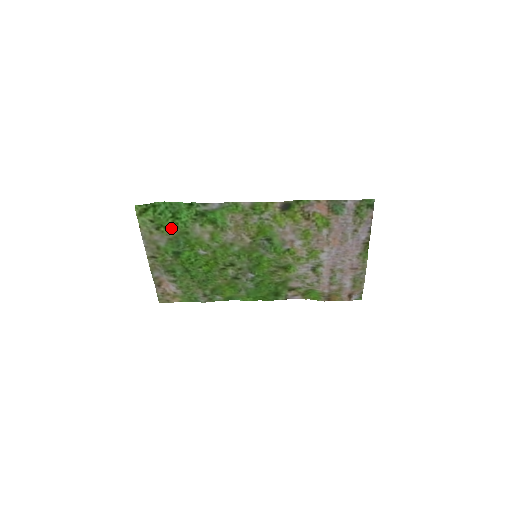
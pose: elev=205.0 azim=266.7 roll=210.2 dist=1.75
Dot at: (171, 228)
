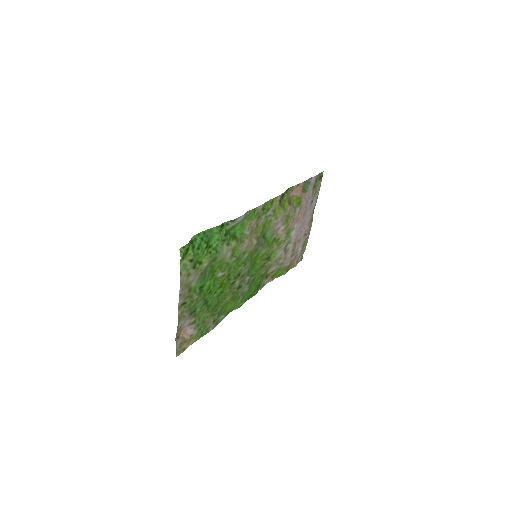
Dot at: (205, 260)
